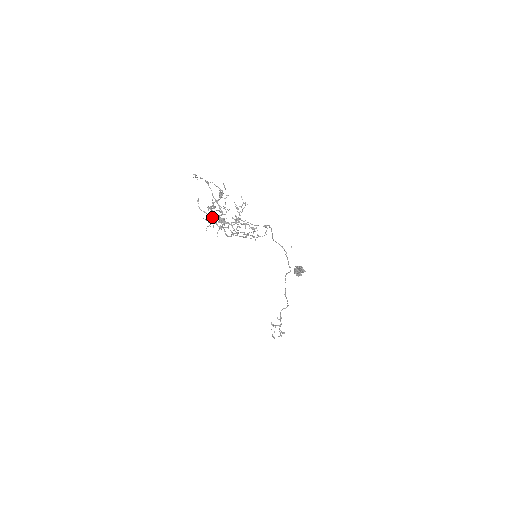
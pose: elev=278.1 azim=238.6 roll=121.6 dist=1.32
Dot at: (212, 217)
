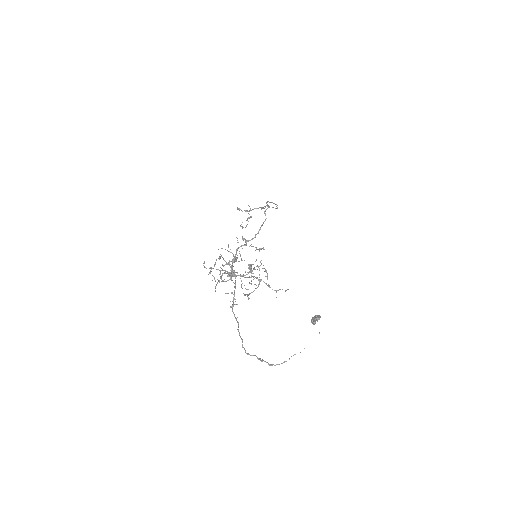
Dot at: (221, 275)
